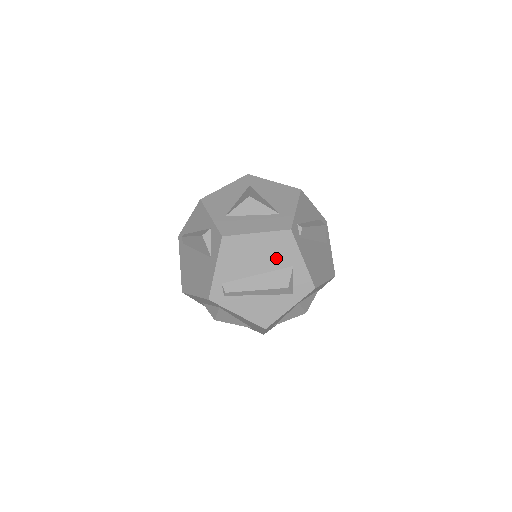
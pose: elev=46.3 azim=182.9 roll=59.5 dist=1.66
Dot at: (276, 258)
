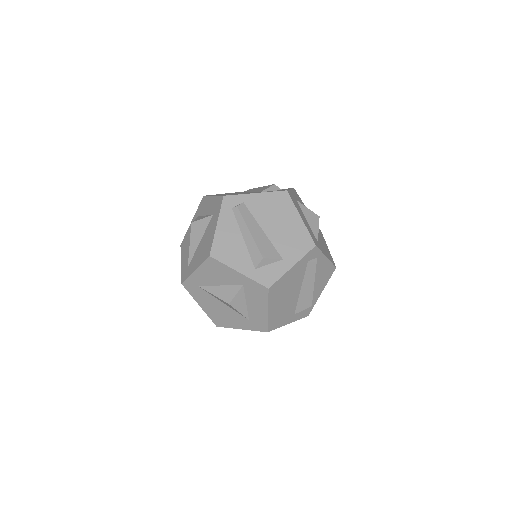
Dot at: (285, 242)
